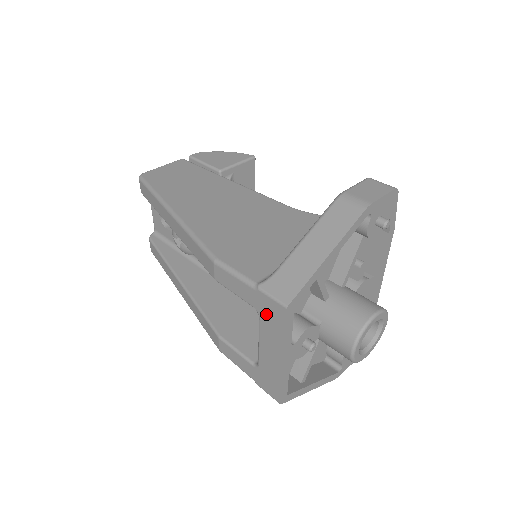
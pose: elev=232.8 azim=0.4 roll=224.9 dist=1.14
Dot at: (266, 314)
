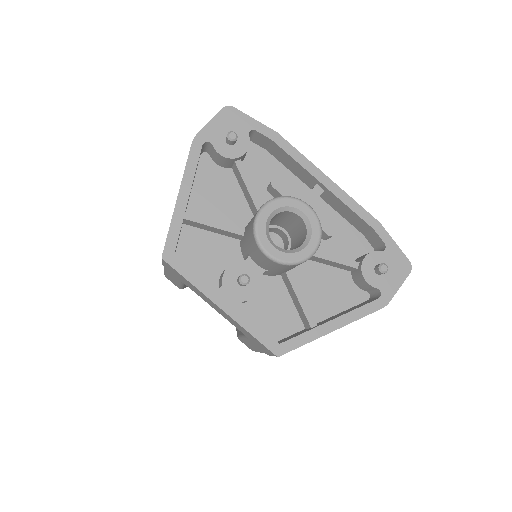
Dot at: (180, 279)
